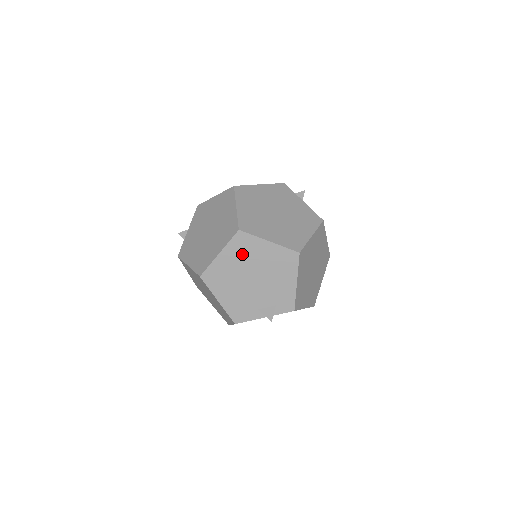
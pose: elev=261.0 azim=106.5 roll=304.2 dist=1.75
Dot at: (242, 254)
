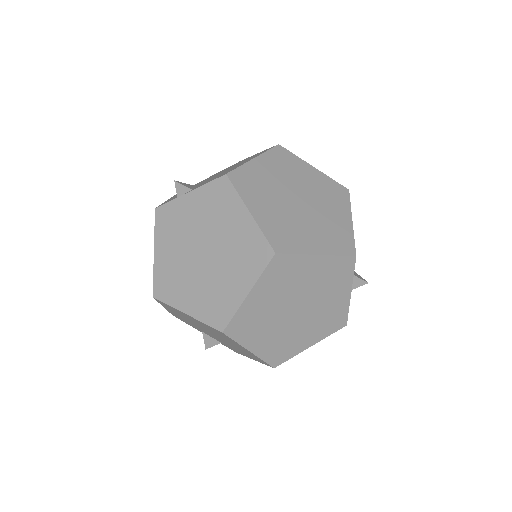
Dot at: (212, 330)
